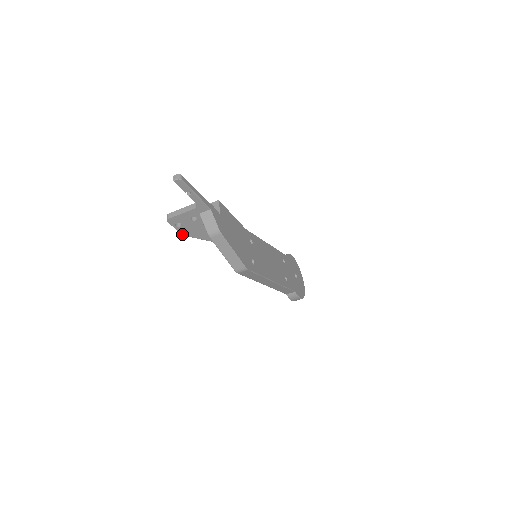
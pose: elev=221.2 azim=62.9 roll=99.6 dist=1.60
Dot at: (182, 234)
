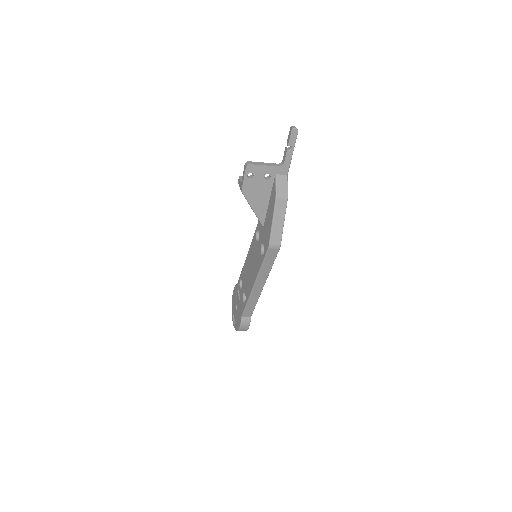
Dot at: (242, 188)
